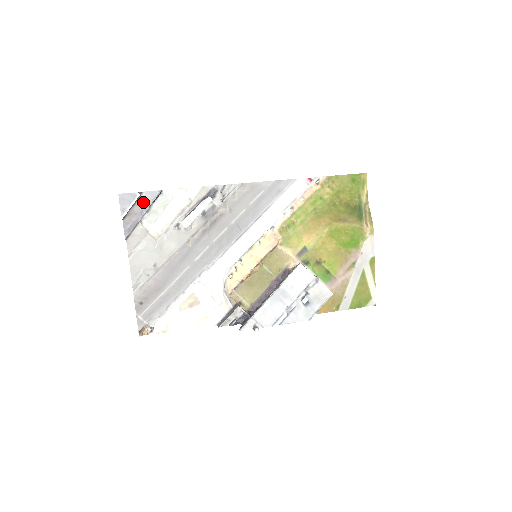
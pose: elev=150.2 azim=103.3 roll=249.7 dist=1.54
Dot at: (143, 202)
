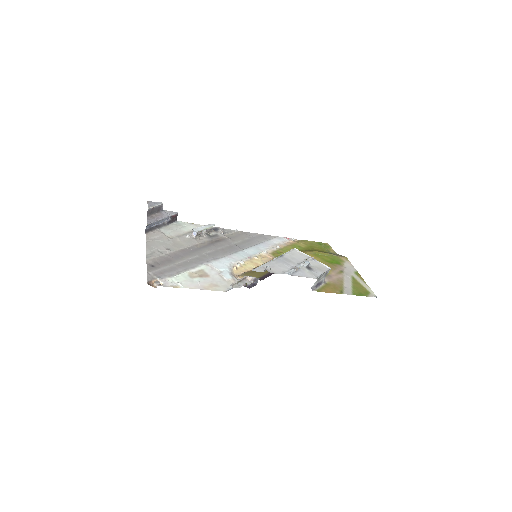
Dot at: (164, 213)
